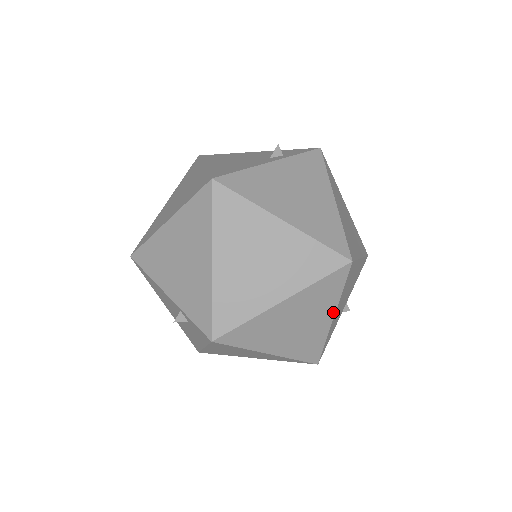
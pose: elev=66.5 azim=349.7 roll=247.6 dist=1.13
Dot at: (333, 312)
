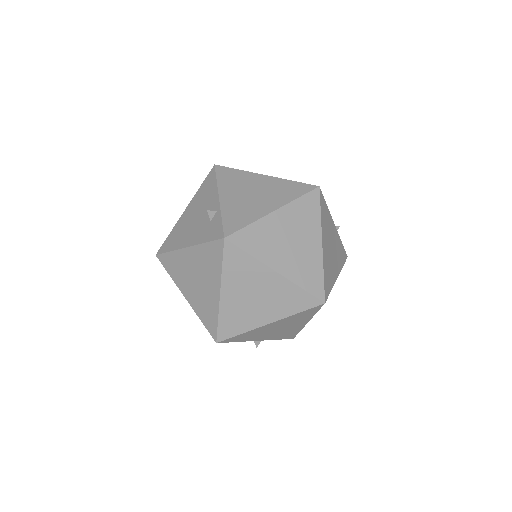
Dot at: (275, 319)
